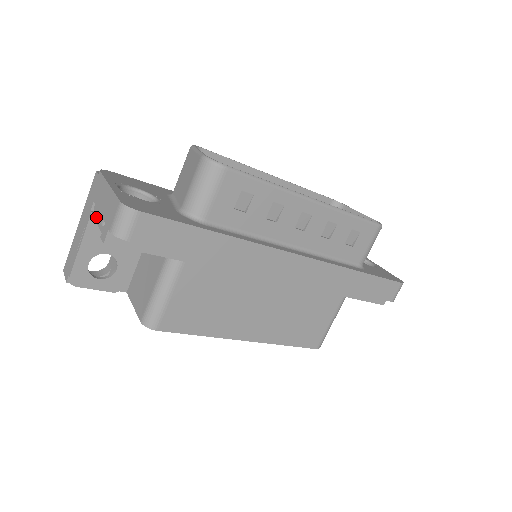
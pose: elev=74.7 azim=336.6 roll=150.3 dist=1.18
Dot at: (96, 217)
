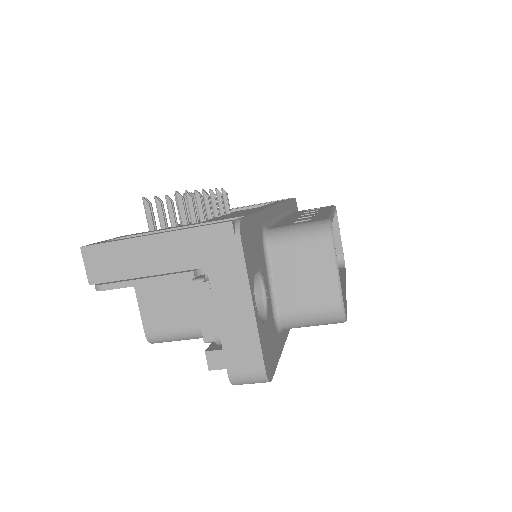
Dot at: (196, 285)
